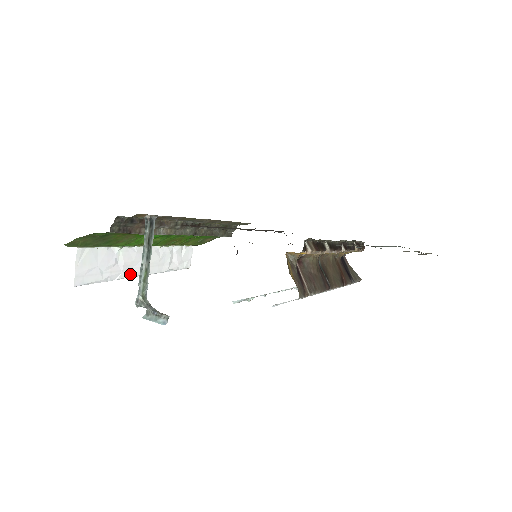
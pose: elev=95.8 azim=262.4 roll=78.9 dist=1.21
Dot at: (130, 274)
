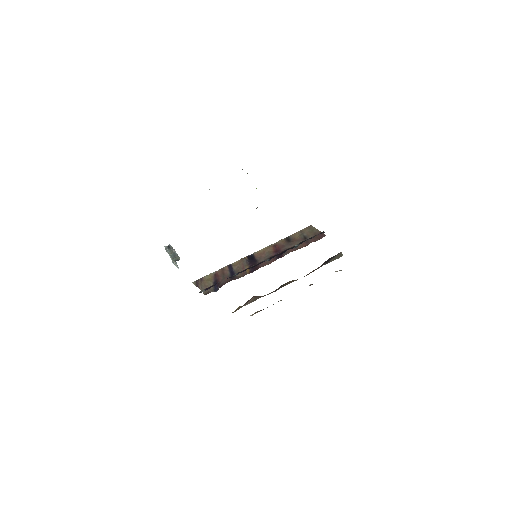
Dot at: occluded
